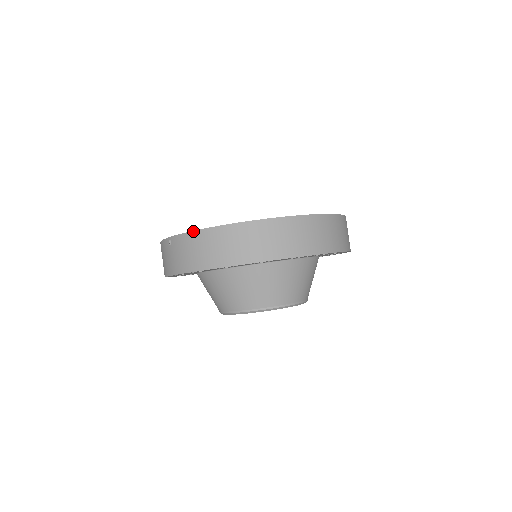
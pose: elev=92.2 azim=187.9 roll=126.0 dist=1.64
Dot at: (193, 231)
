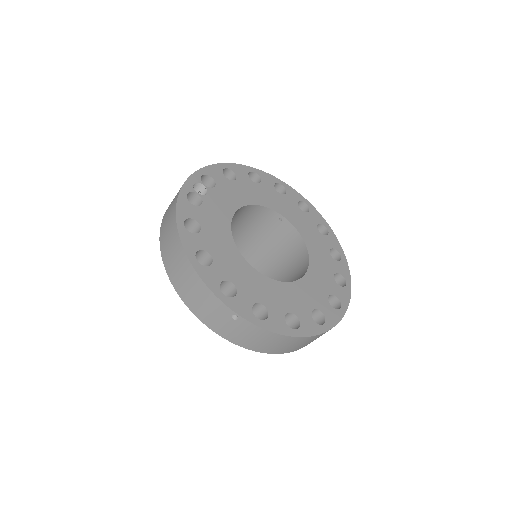
Dot at: (275, 334)
